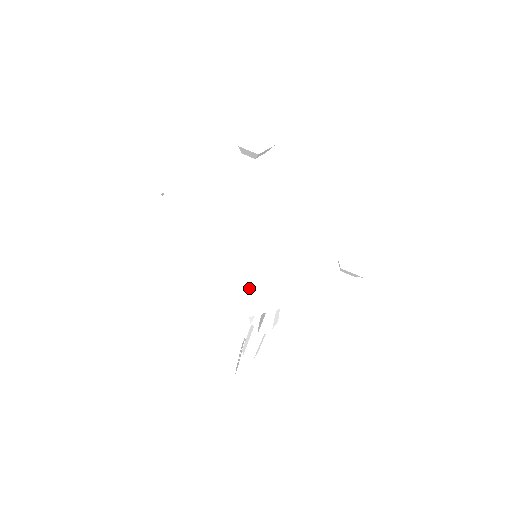
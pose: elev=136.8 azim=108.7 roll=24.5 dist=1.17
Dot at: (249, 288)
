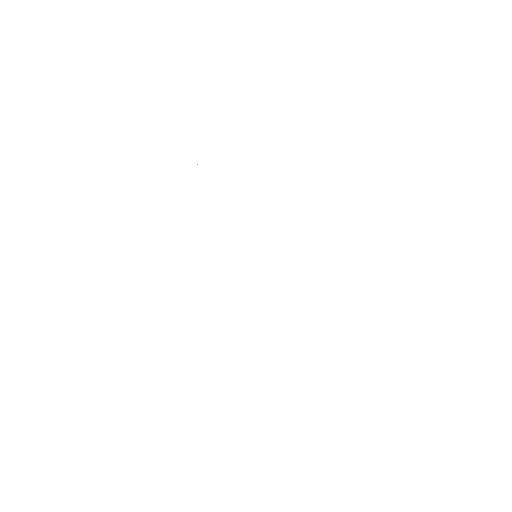
Dot at: (236, 321)
